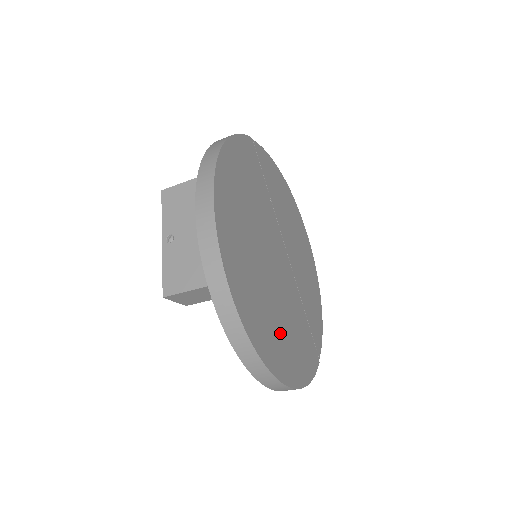
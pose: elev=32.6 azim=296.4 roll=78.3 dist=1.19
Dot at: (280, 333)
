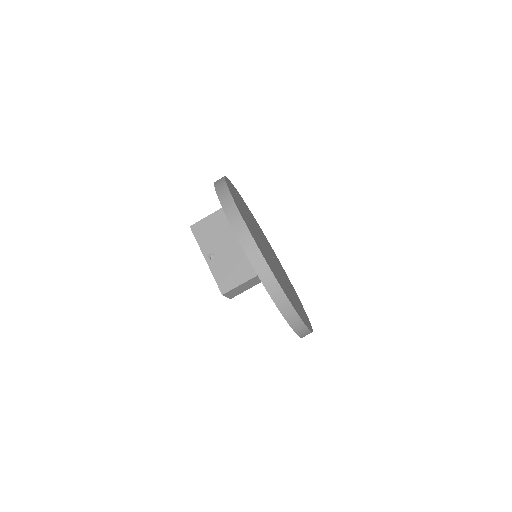
Dot at: (293, 299)
